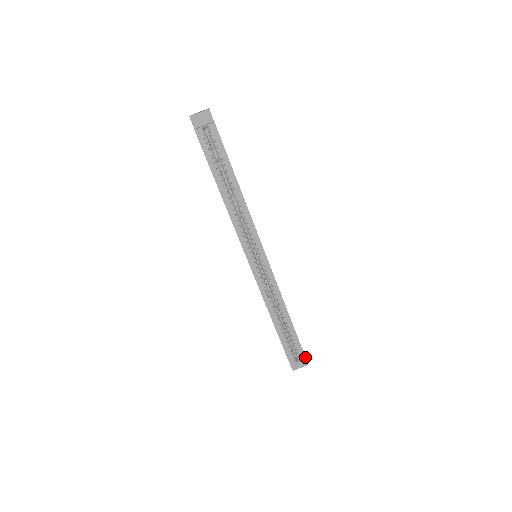
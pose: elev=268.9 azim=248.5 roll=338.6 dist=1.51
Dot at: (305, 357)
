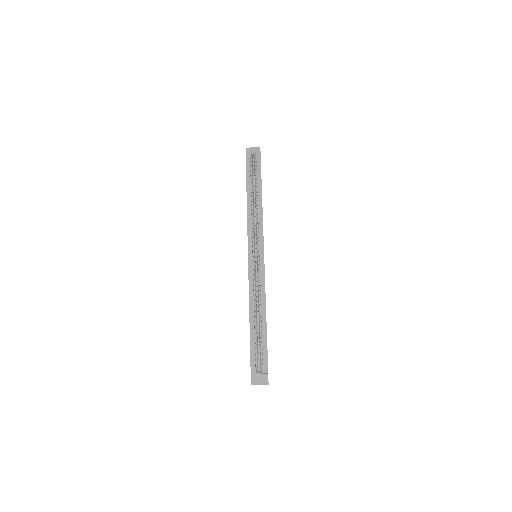
Dot at: occluded
